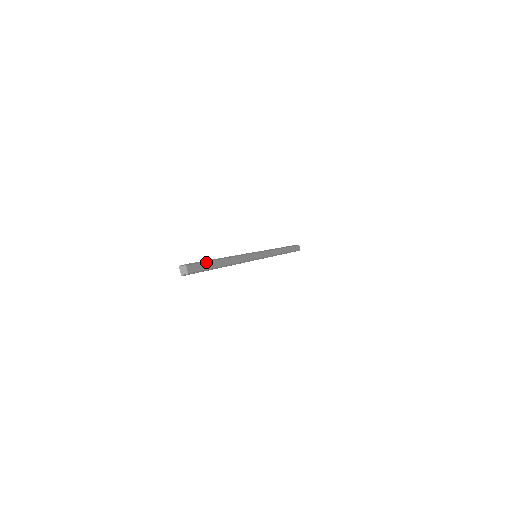
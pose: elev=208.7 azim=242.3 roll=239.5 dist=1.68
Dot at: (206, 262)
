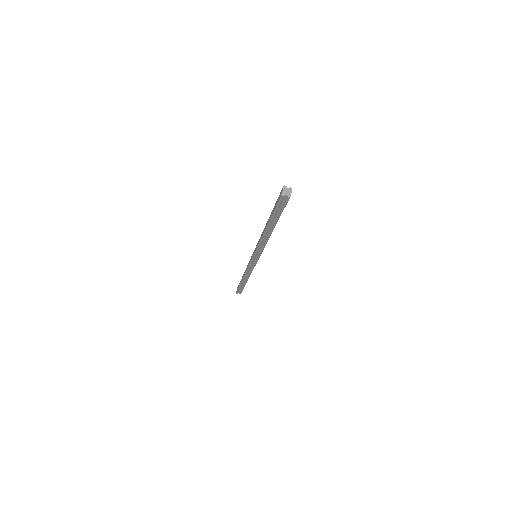
Dot at: occluded
